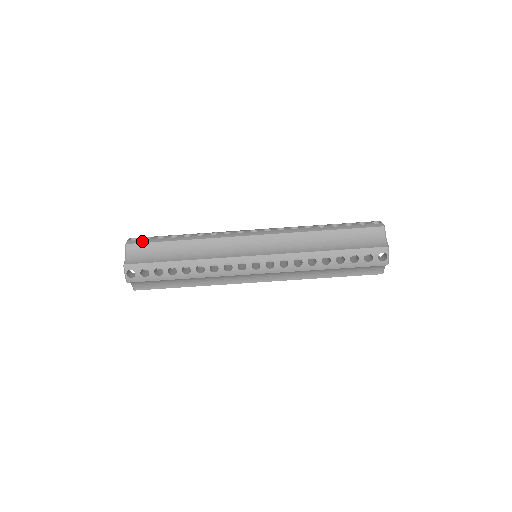
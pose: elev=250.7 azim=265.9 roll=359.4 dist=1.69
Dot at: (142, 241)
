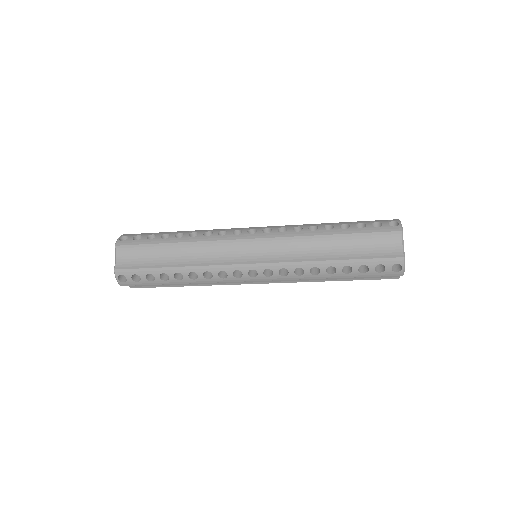
Dot at: (135, 284)
